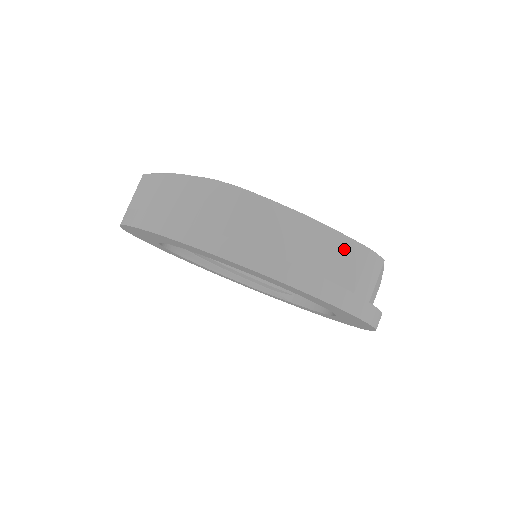
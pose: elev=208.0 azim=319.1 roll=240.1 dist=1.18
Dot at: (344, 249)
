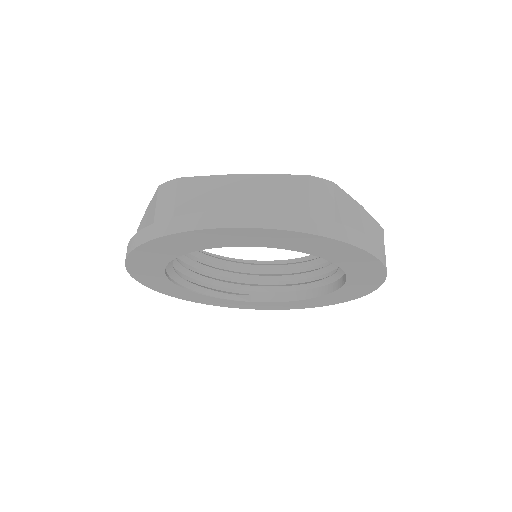
Dot at: (376, 229)
